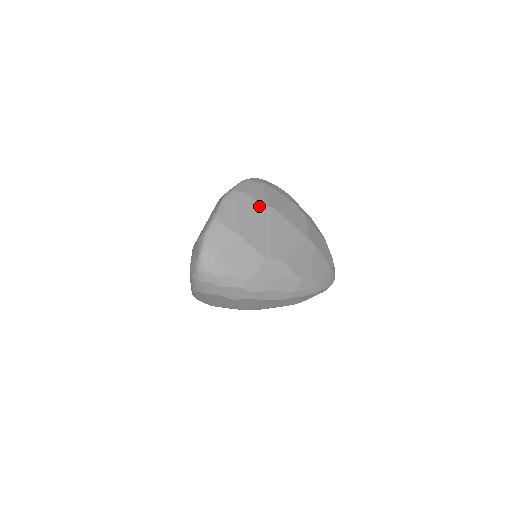
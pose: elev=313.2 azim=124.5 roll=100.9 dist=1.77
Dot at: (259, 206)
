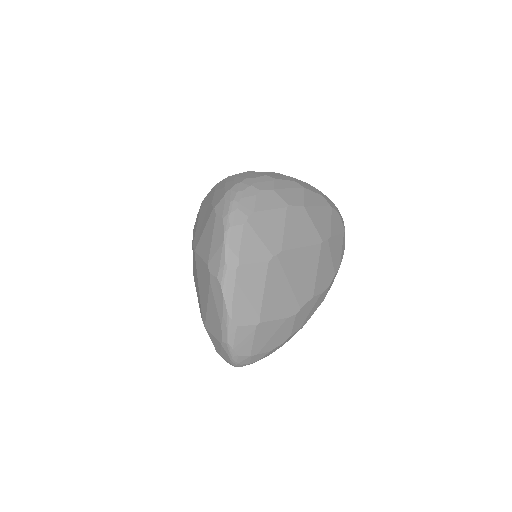
Dot at: (265, 268)
